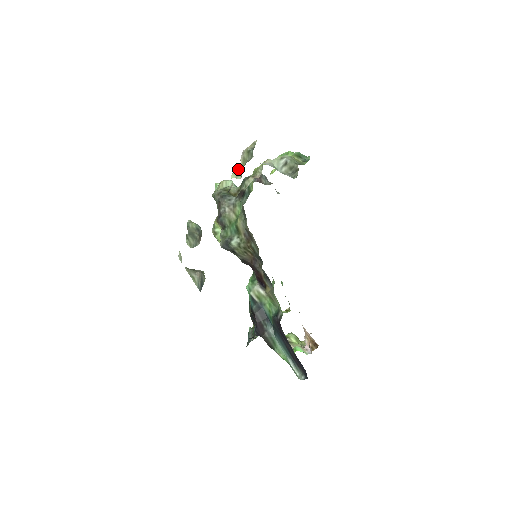
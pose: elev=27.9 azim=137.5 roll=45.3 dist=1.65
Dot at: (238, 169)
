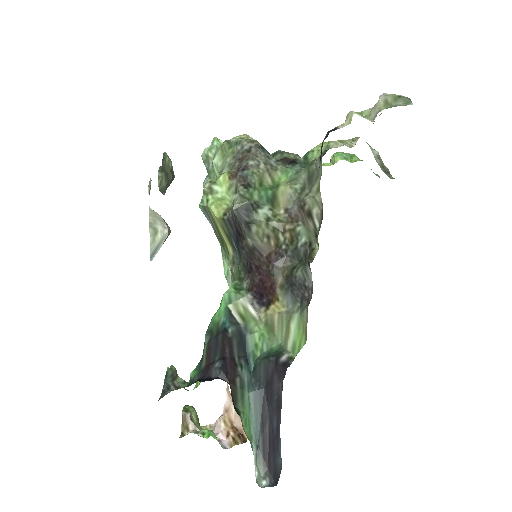
Dot at: (356, 112)
